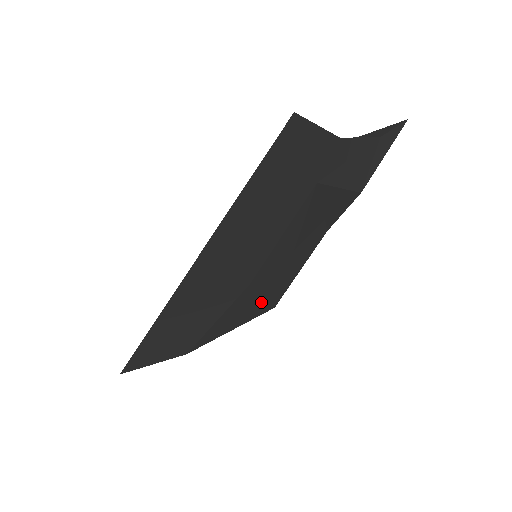
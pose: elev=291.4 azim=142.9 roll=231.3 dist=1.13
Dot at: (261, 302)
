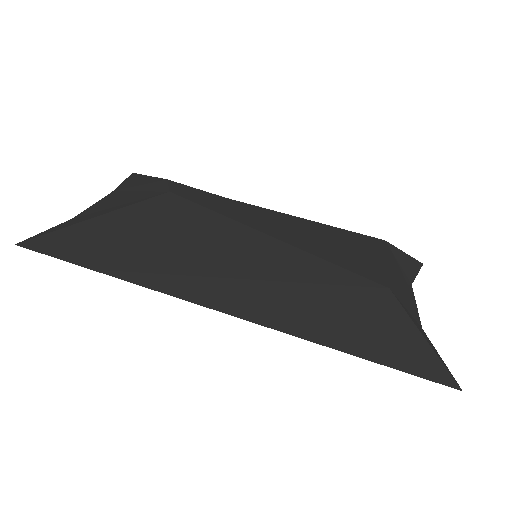
Dot at: occluded
